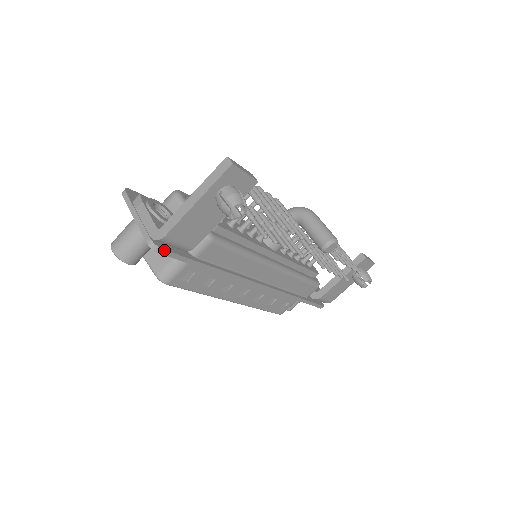
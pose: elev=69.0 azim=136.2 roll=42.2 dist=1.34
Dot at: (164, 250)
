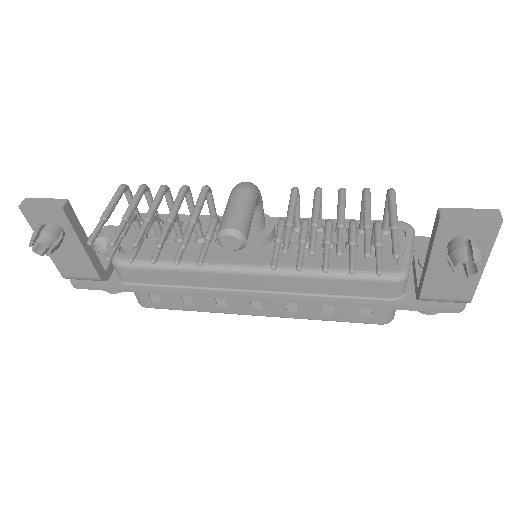
Dot at: (79, 285)
